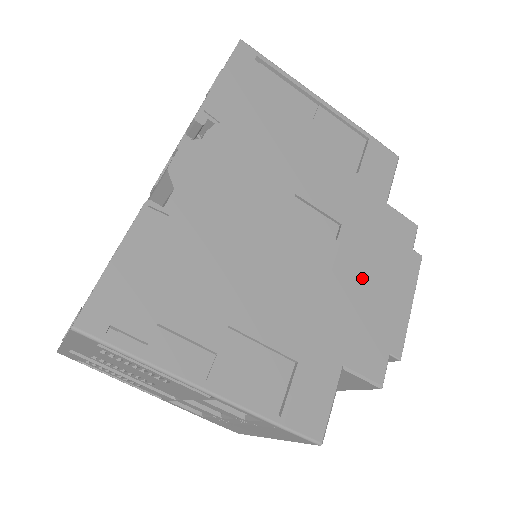
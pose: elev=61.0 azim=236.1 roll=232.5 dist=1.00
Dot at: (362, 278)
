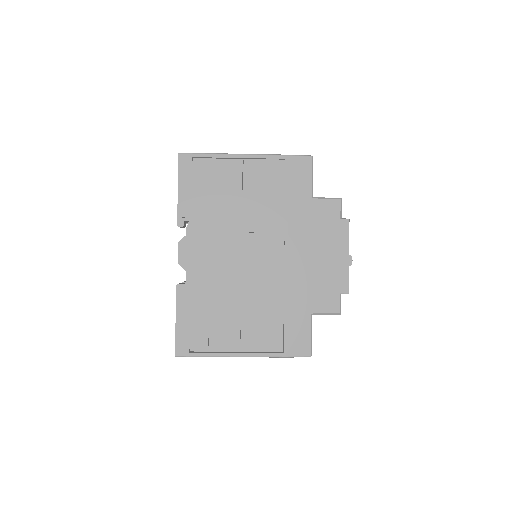
Dot at: (308, 258)
